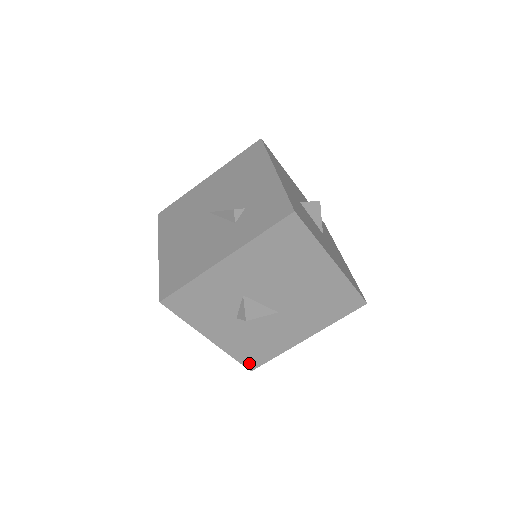
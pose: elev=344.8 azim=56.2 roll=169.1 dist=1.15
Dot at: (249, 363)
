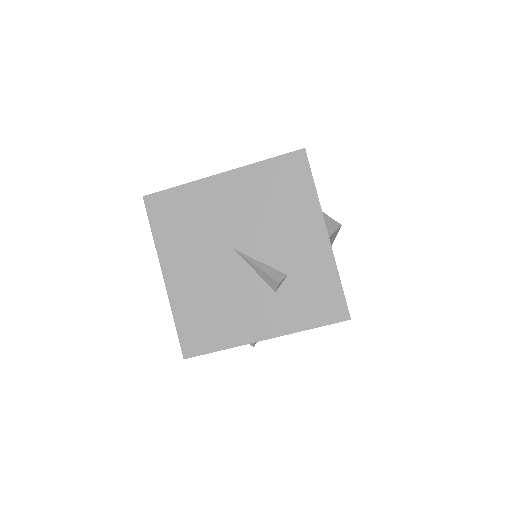
Dot at: occluded
